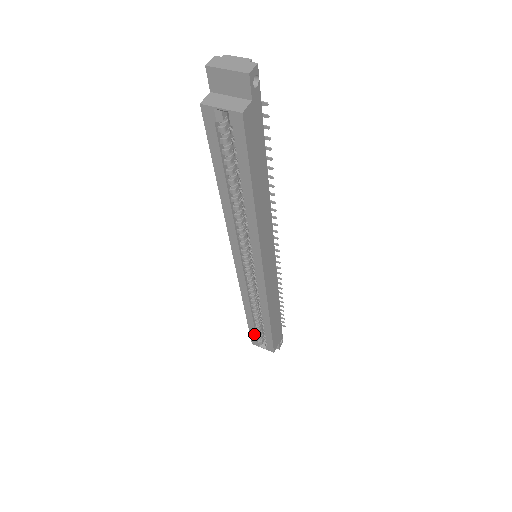
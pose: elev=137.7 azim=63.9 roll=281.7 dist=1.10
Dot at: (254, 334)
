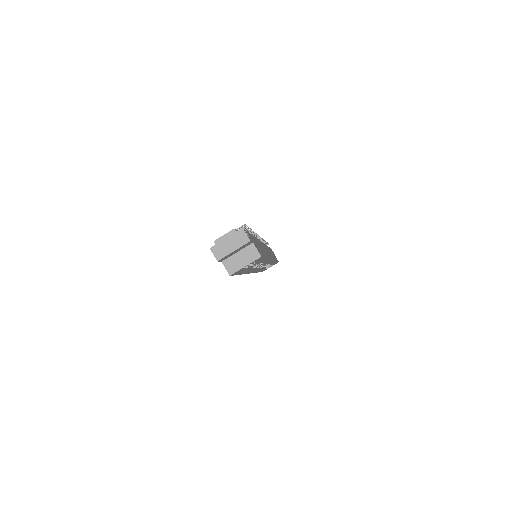
Dot at: occluded
